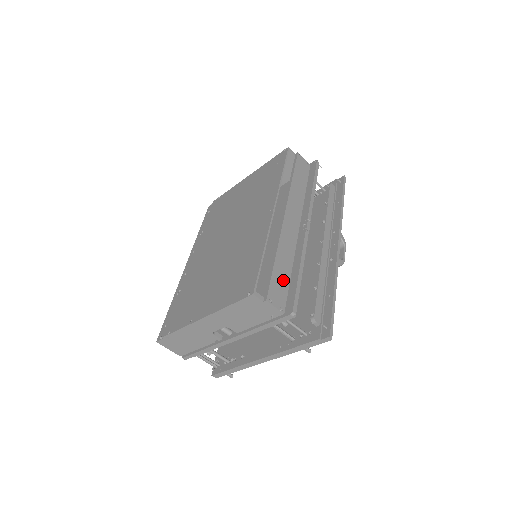
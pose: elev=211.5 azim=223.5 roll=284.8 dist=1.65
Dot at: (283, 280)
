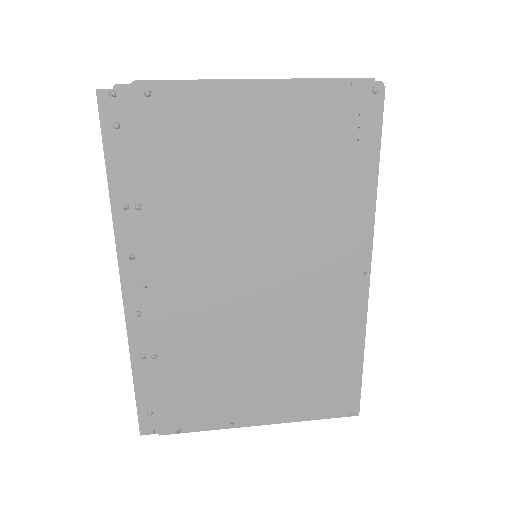
Dot at: occluded
